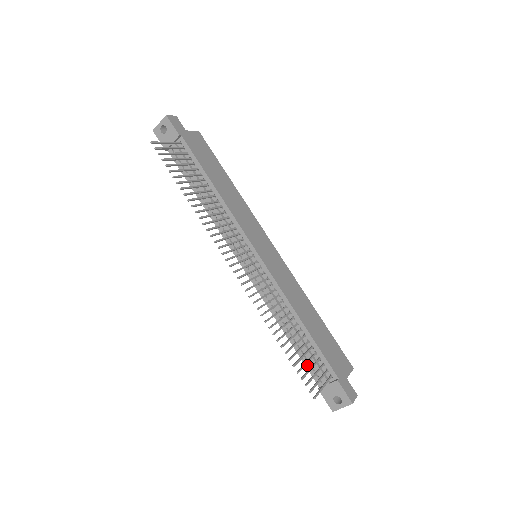
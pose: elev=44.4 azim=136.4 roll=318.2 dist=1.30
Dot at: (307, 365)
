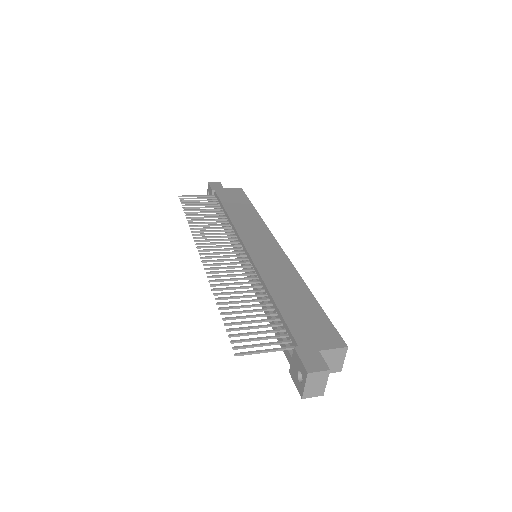
Dot at: (282, 346)
